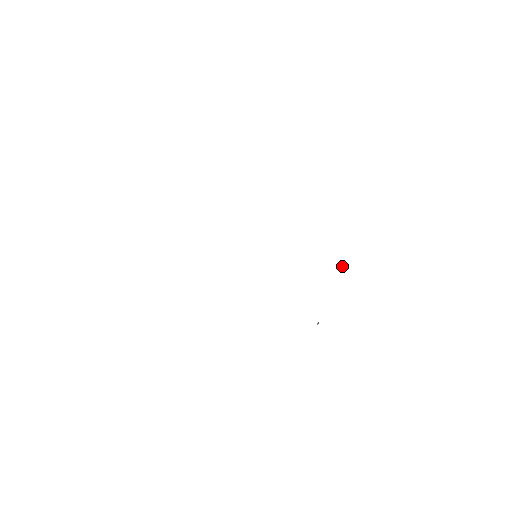
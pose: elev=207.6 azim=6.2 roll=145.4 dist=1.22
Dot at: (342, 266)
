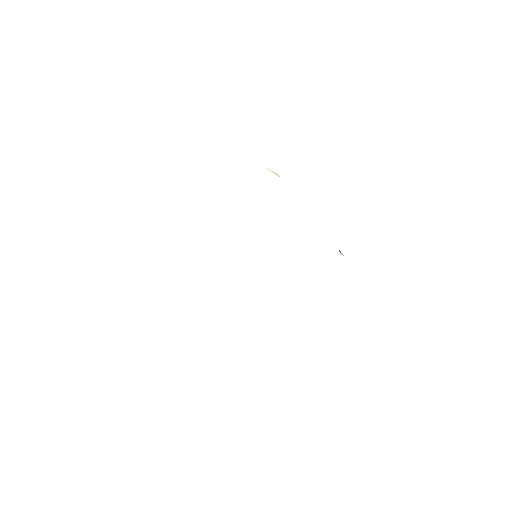
Dot at: occluded
